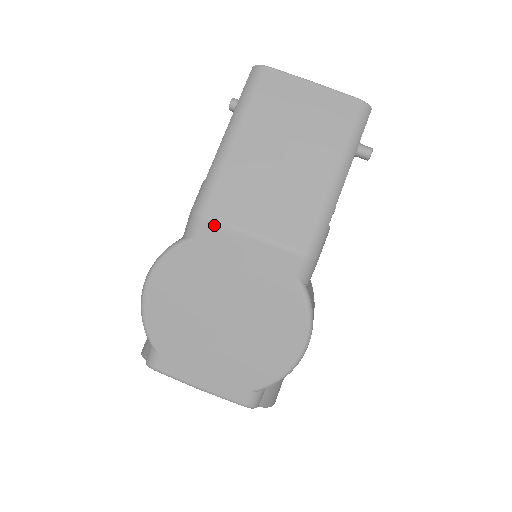
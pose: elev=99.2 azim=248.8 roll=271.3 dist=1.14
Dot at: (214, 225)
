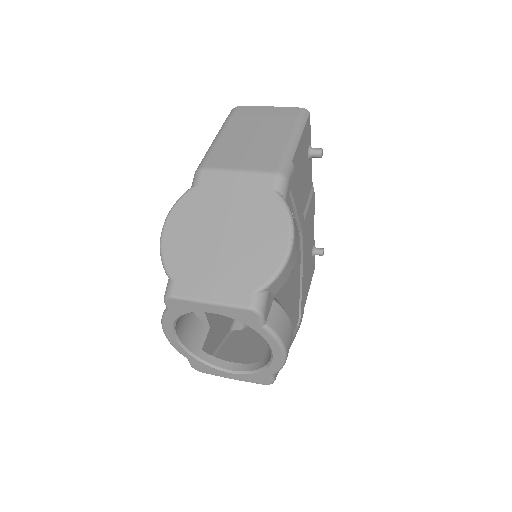
Dot at: (211, 171)
